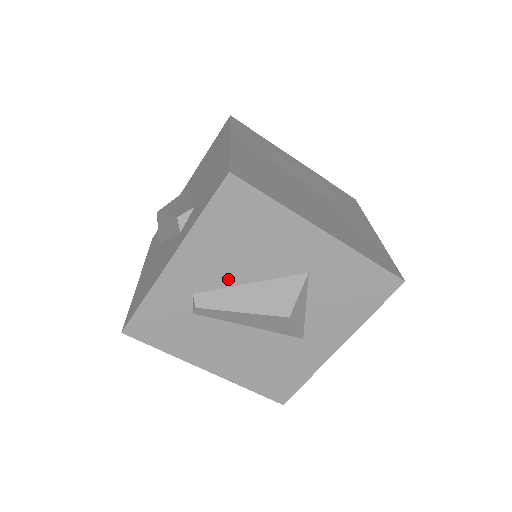
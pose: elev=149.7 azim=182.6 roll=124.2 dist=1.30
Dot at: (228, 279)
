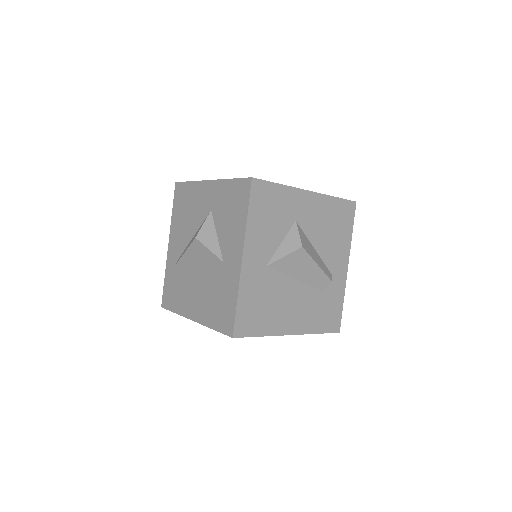
Dot at: (186, 241)
